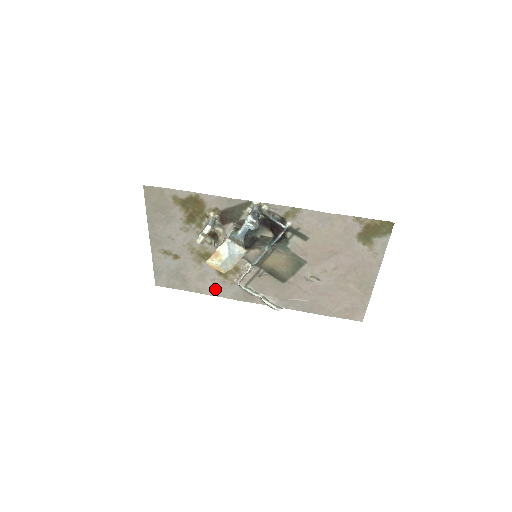
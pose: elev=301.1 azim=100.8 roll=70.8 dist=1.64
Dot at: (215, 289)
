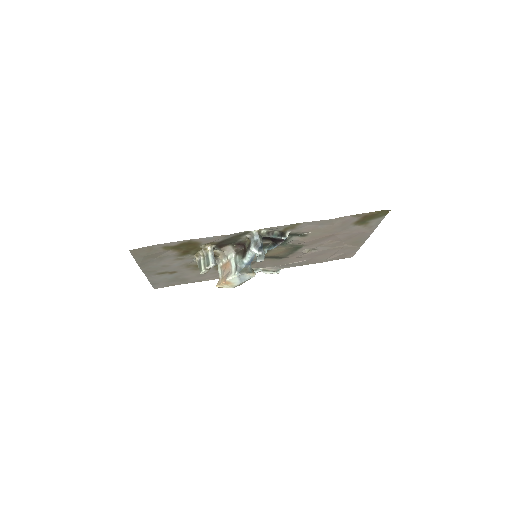
Dot at: (215, 276)
